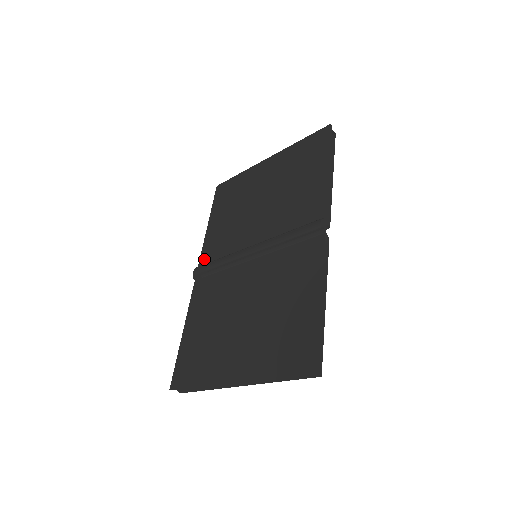
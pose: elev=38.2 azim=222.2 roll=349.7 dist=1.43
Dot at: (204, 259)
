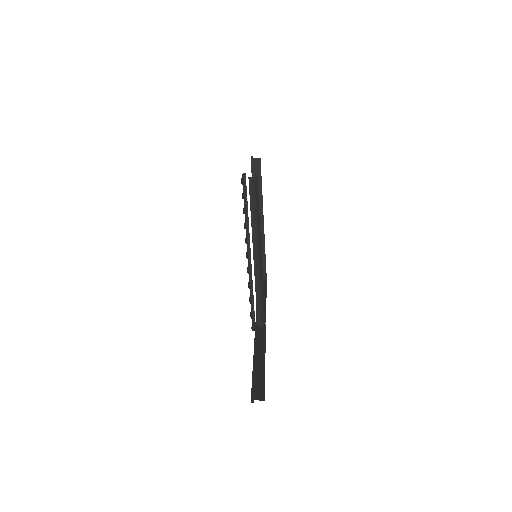
Dot at: occluded
